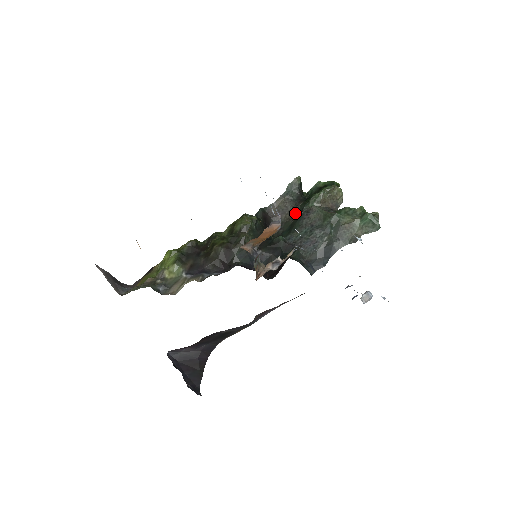
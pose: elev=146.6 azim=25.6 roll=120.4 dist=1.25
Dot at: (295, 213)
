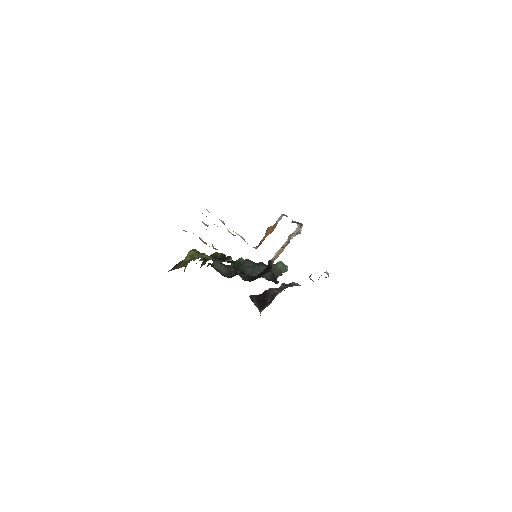
Dot at: (232, 267)
